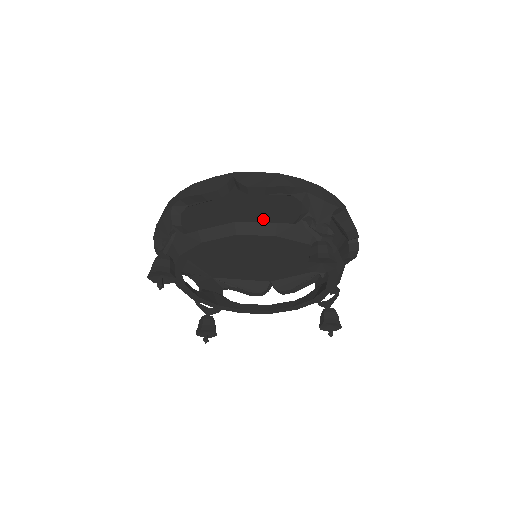
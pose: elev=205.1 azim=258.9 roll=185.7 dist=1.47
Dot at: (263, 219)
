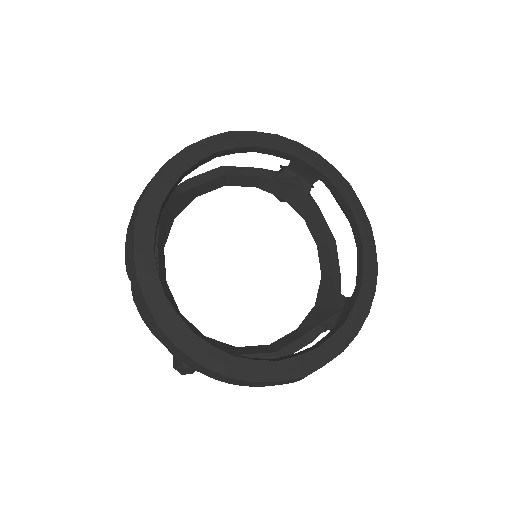
Dot at: occluded
